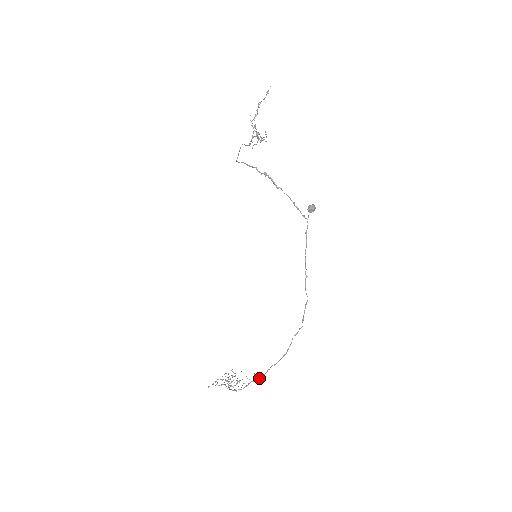
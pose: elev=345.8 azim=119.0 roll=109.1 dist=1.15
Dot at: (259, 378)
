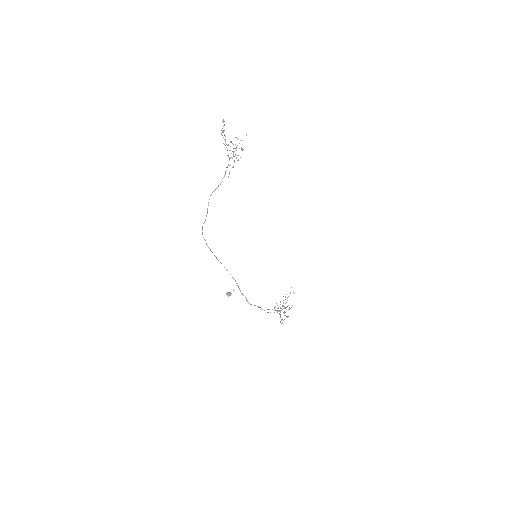
Dot at: occluded
